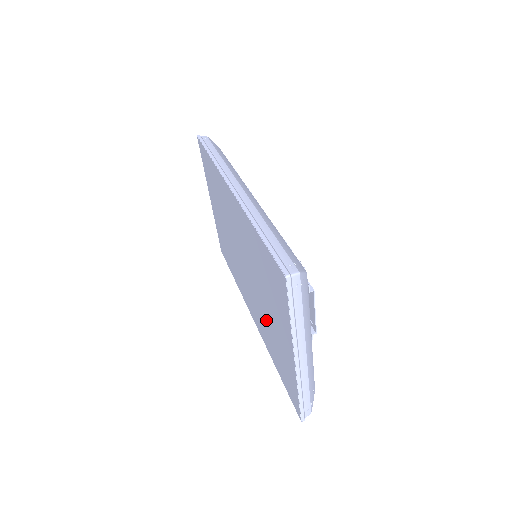
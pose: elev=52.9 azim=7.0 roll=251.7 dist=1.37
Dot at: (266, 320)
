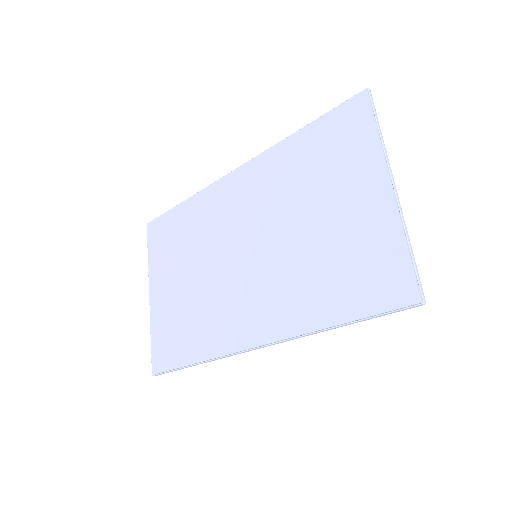
Dot at: (311, 254)
